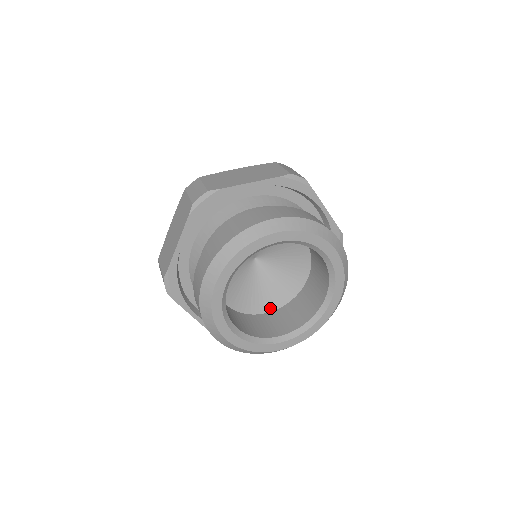
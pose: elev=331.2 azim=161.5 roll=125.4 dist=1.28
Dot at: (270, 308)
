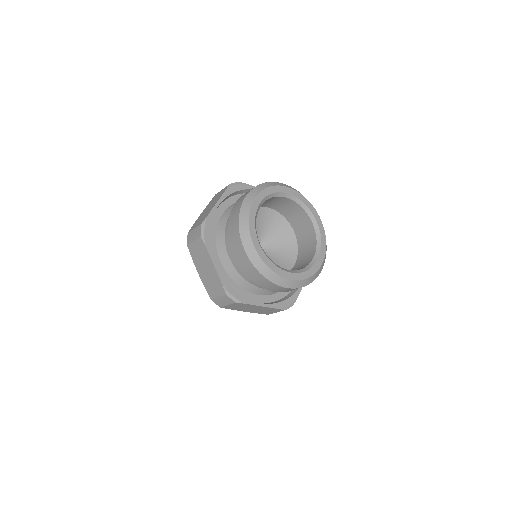
Dot at: (293, 262)
